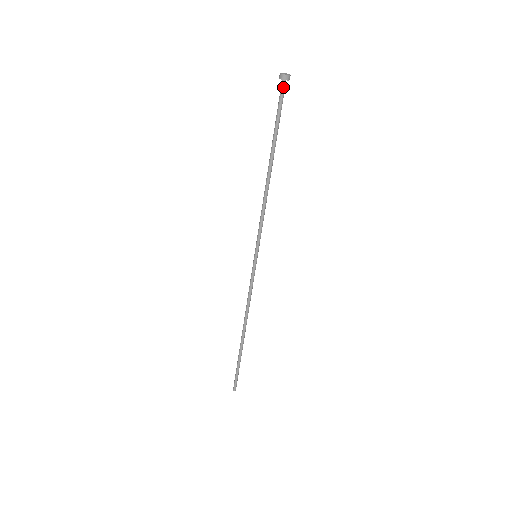
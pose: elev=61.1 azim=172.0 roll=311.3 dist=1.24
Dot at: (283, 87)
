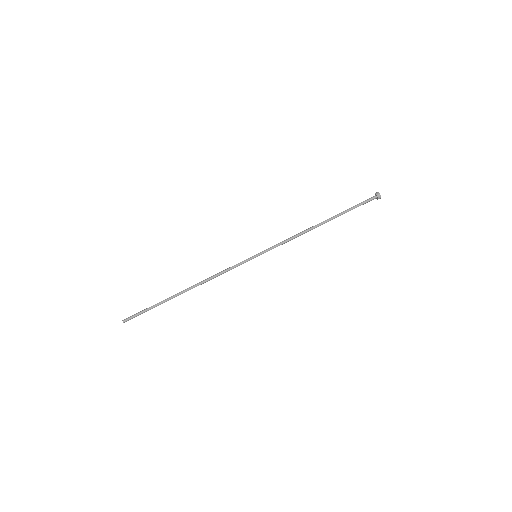
Dot at: (372, 198)
